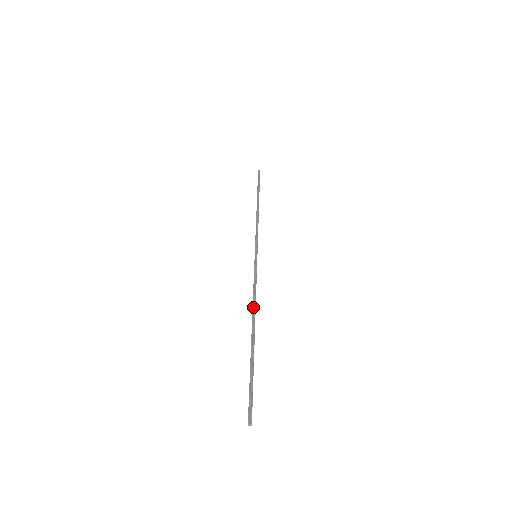
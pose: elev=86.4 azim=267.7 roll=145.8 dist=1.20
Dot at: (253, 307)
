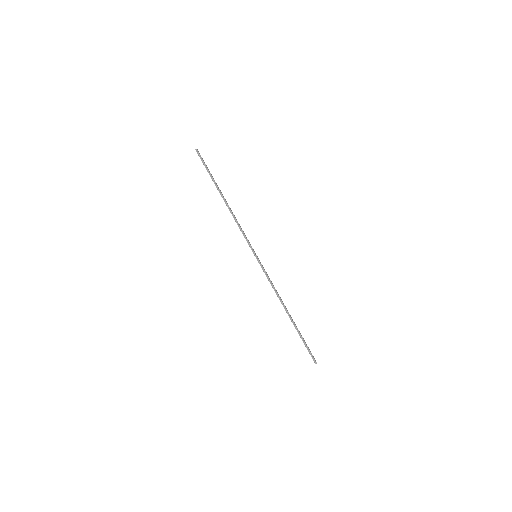
Dot at: (280, 300)
